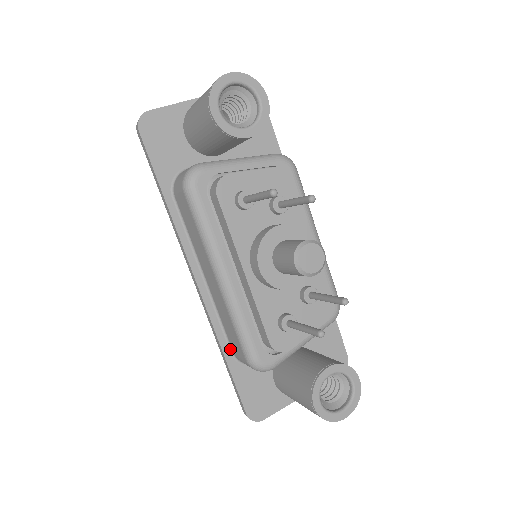
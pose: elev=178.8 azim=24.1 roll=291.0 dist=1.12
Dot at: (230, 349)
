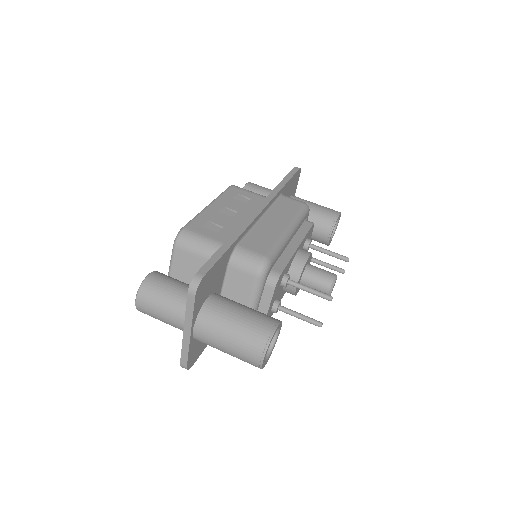
Dot at: occluded
